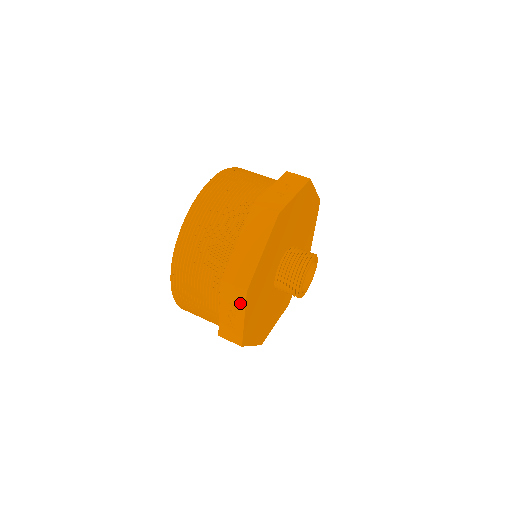
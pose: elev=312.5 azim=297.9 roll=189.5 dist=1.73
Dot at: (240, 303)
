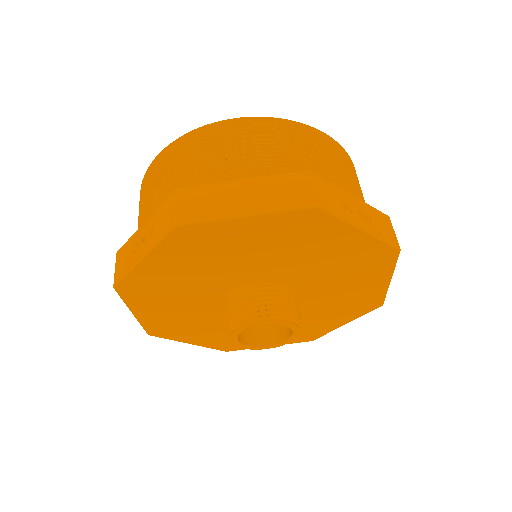
Dot at: occluded
